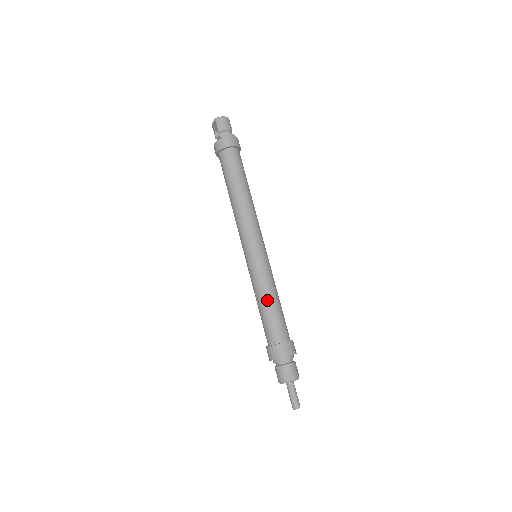
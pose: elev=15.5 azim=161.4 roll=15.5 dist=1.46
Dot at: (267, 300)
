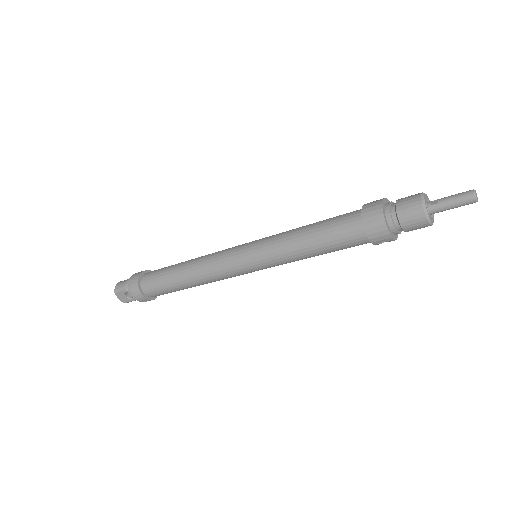
Dot at: (303, 234)
